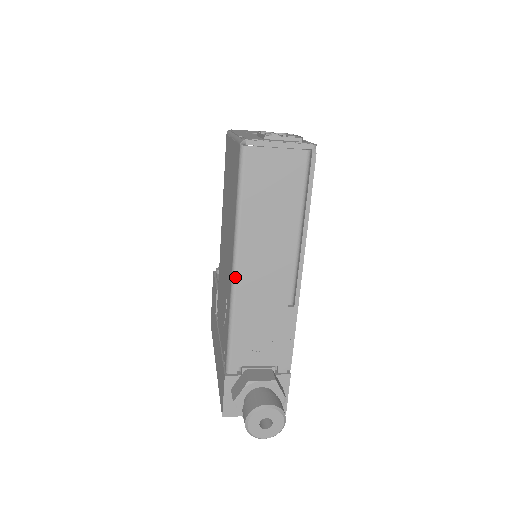
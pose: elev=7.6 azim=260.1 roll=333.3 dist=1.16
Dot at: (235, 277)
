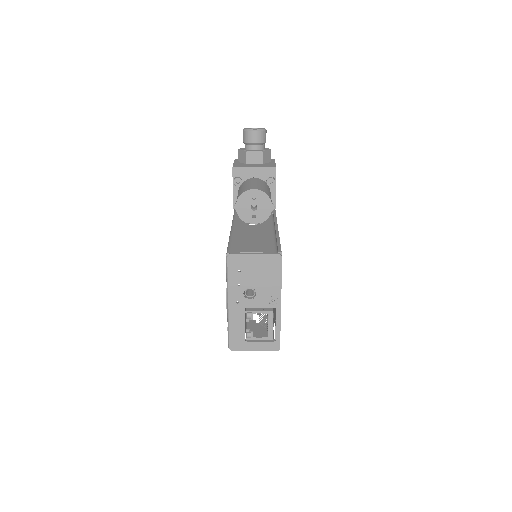
Dot at: occluded
